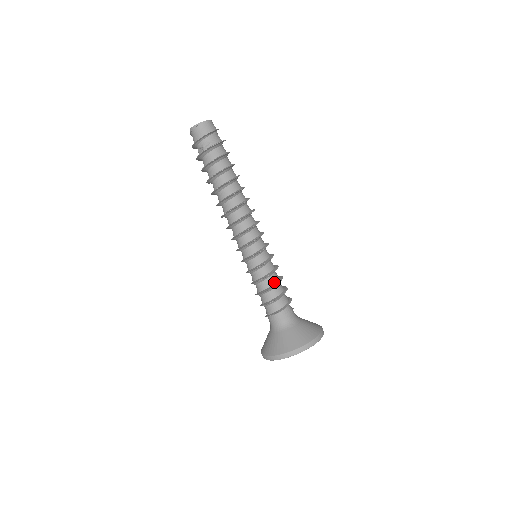
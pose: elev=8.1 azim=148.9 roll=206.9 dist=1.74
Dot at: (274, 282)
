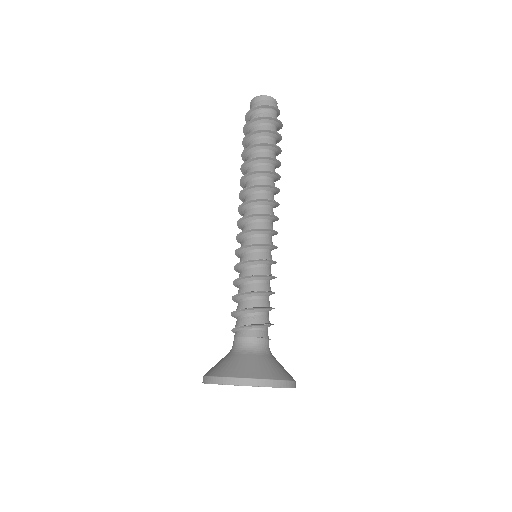
Dot at: (252, 289)
